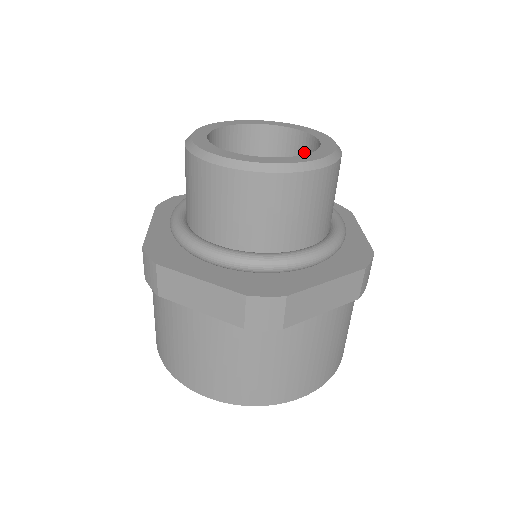
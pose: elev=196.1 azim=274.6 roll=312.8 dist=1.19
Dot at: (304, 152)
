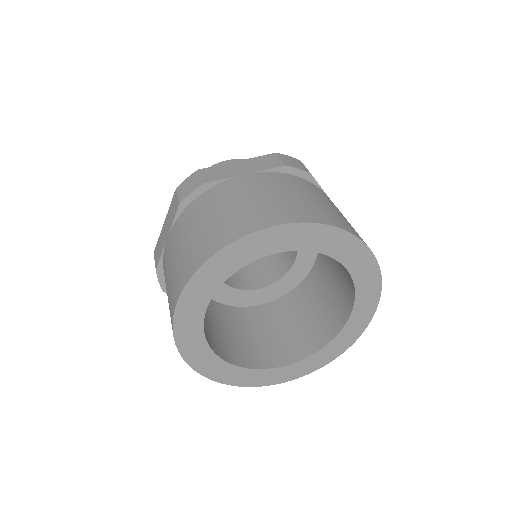
Dot at: occluded
